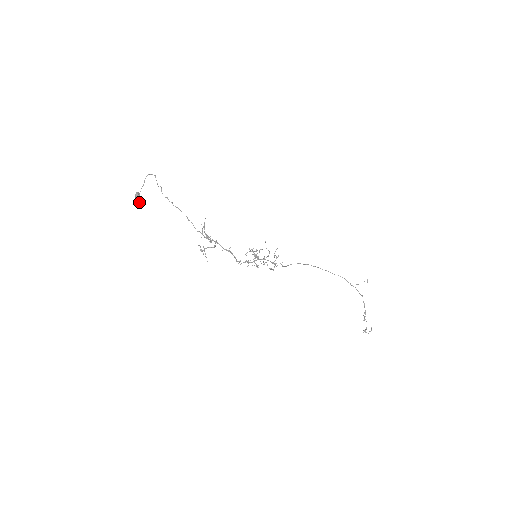
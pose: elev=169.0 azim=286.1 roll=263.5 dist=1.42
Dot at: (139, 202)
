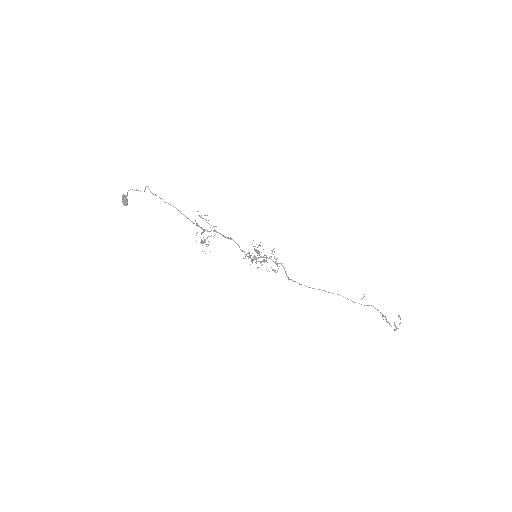
Dot at: (127, 202)
